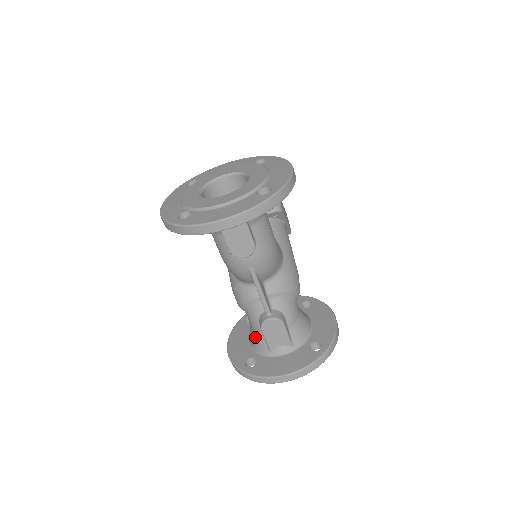
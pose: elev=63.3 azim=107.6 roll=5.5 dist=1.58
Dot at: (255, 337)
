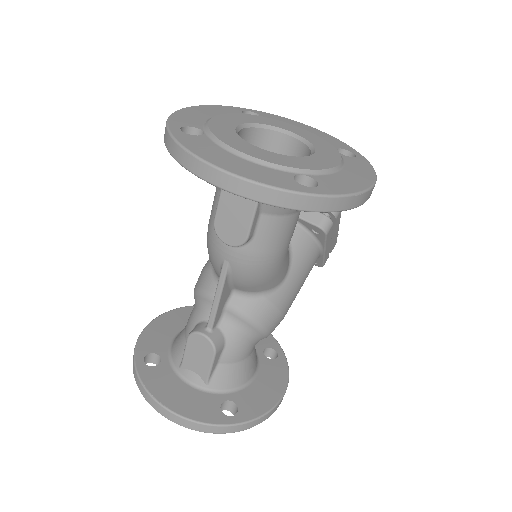
Dot at: (181, 338)
